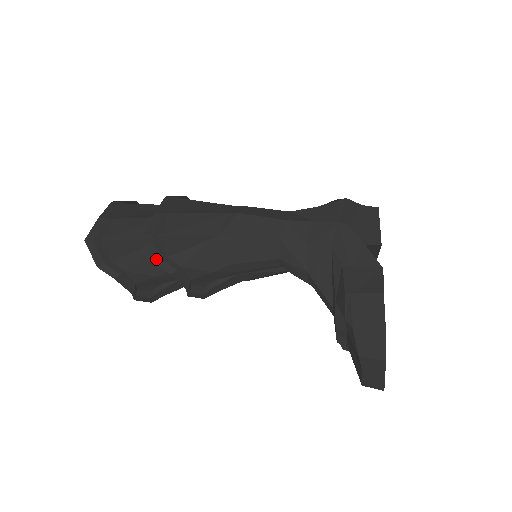
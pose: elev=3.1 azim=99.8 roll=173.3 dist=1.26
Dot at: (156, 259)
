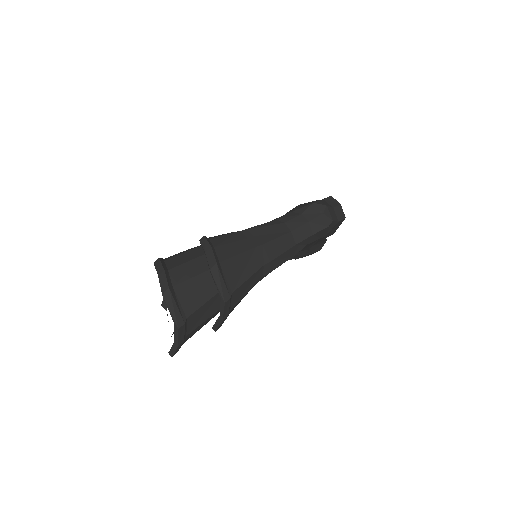
Dot at: occluded
